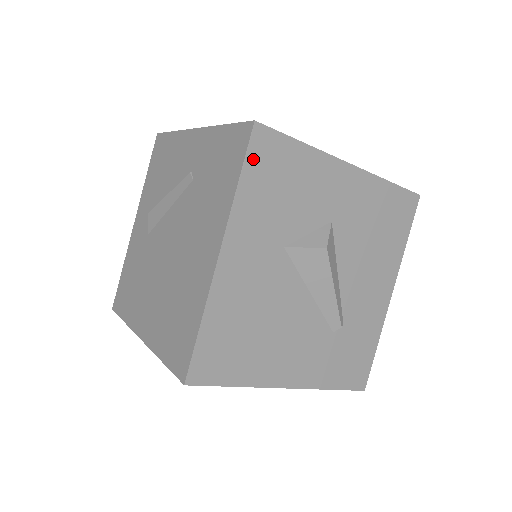
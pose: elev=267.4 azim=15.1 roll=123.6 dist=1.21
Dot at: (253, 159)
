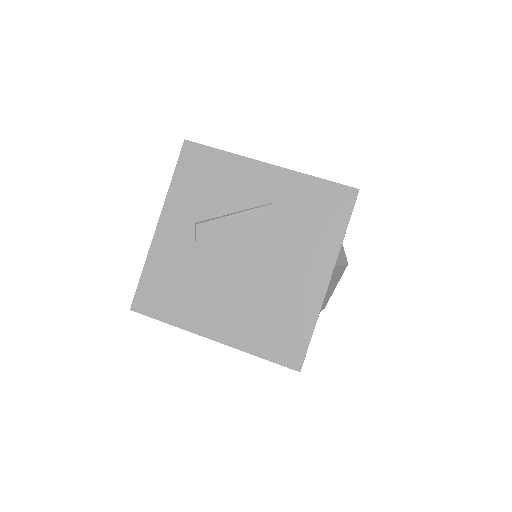
Dot at: (351, 214)
